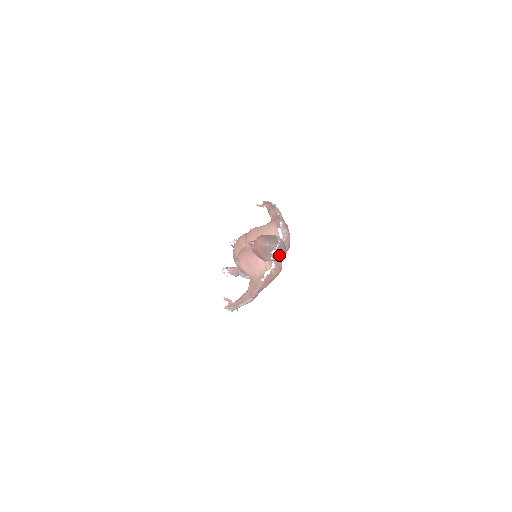
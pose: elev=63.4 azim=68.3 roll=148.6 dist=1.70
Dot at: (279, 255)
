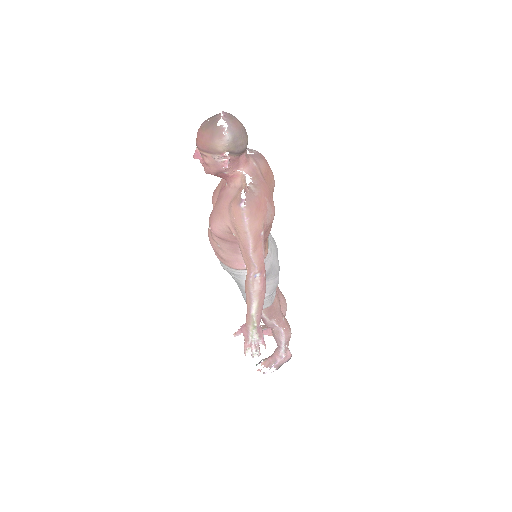
Dot at: (233, 126)
